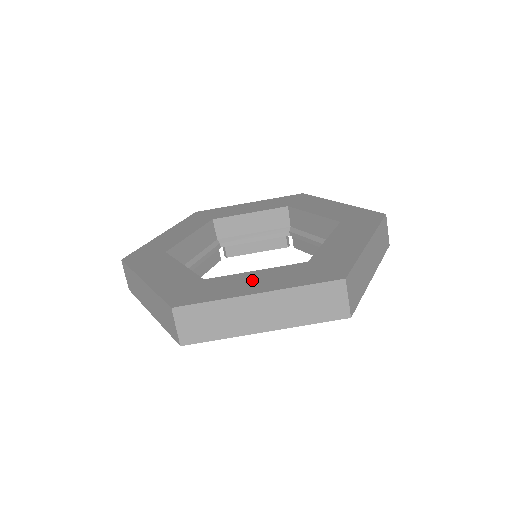
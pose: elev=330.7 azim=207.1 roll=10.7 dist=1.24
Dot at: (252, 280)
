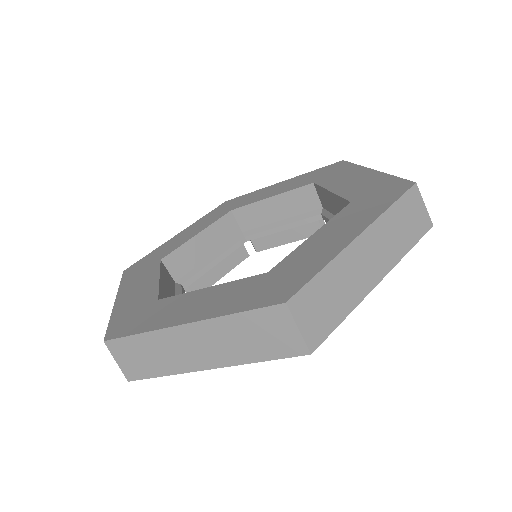
Dot at: (194, 302)
